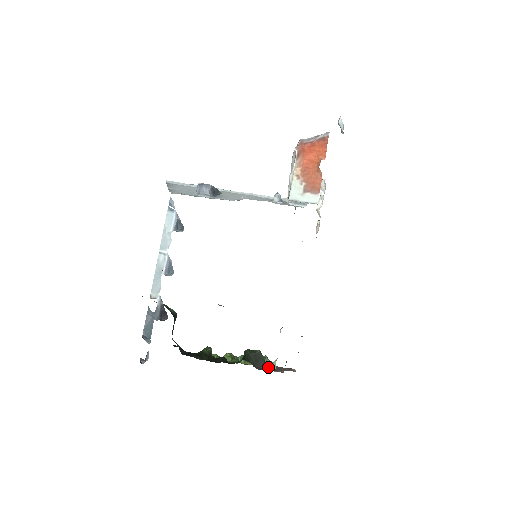
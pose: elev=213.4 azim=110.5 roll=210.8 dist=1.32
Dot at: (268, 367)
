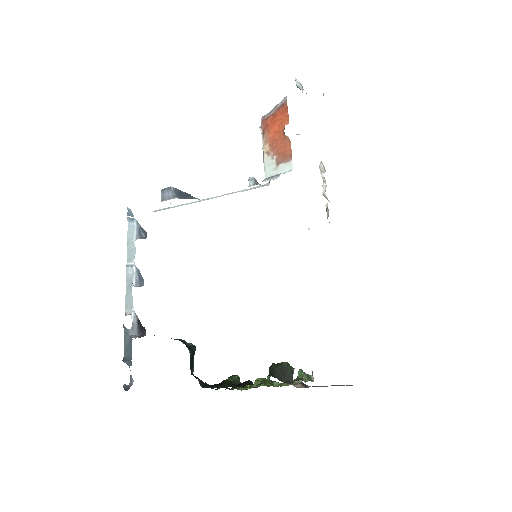
Dot at: (303, 380)
